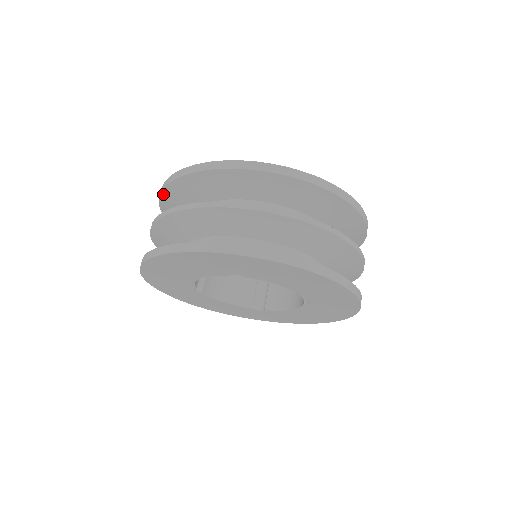
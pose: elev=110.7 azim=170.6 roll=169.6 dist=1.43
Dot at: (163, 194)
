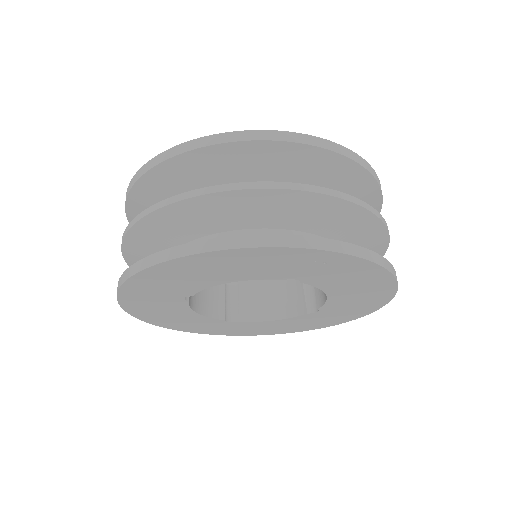
Dot at: (173, 160)
